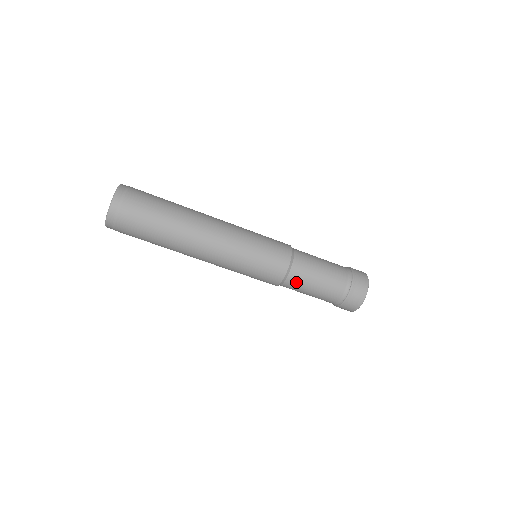
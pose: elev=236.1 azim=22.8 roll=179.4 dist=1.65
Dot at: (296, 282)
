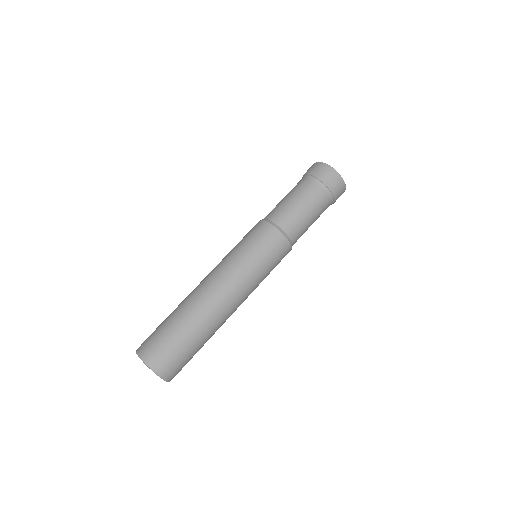
Dot at: (299, 235)
